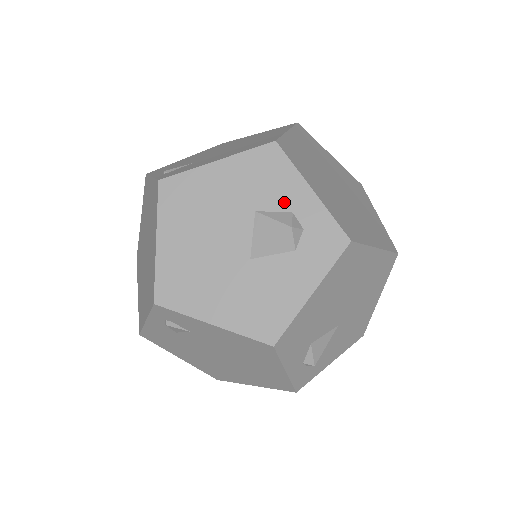
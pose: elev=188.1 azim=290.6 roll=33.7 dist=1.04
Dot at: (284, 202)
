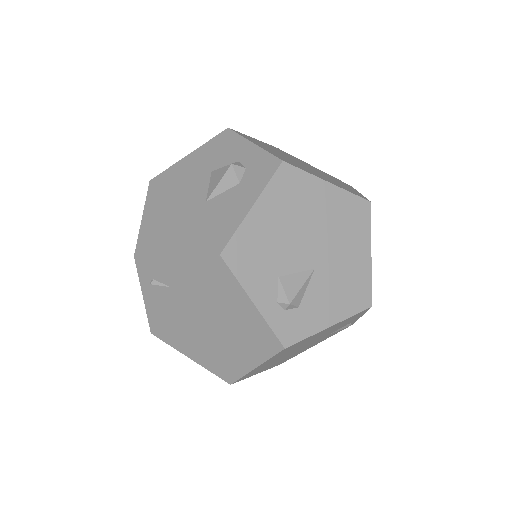
Dot at: (232, 158)
